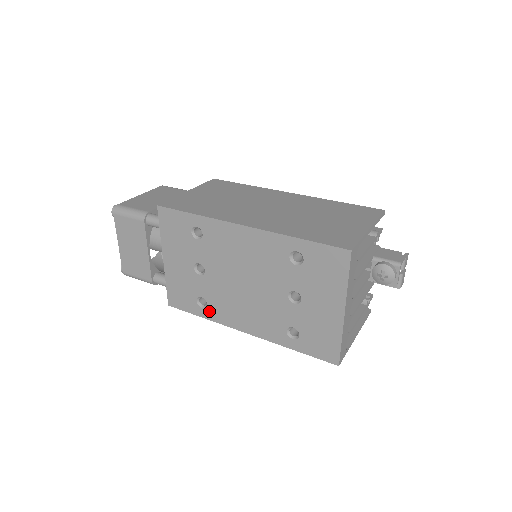
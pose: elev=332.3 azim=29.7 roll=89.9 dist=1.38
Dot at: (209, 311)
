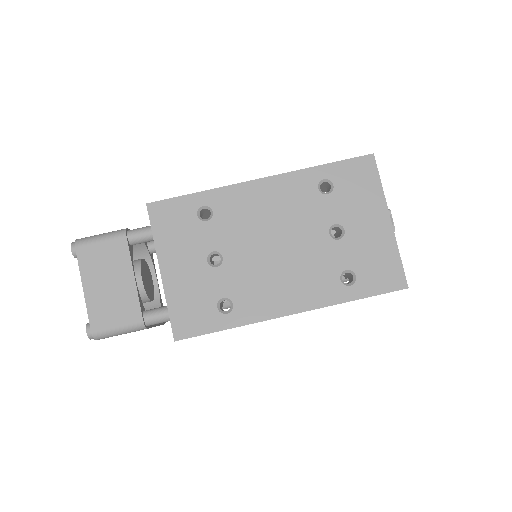
Dot at: (237, 312)
